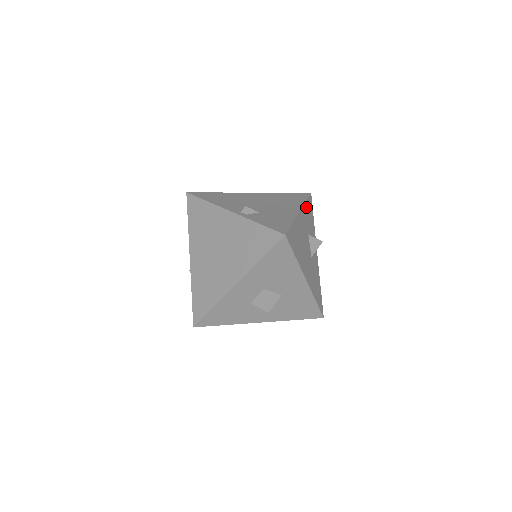
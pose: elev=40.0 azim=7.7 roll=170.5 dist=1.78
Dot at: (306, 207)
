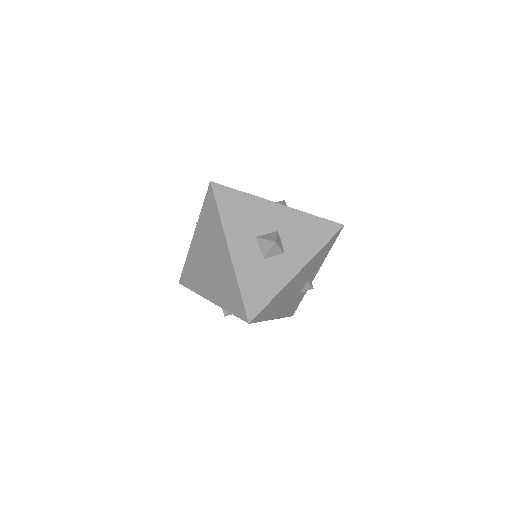
Dot at: occluded
